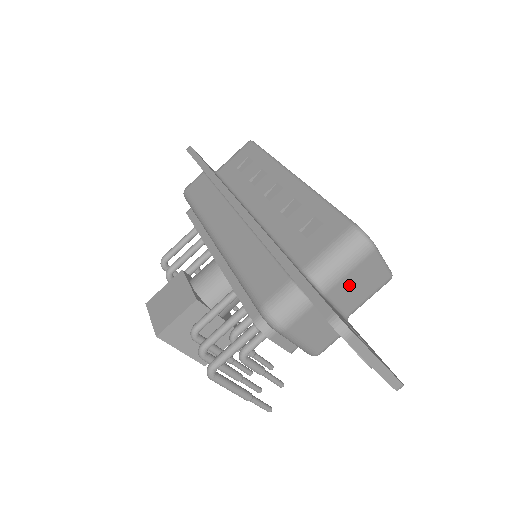
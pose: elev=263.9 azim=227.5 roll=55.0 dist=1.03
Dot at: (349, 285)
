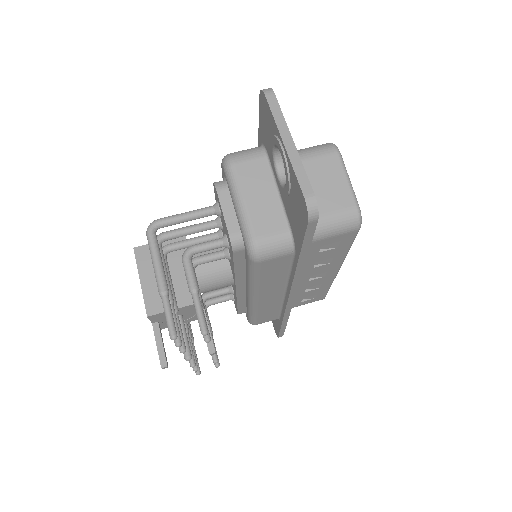
Dot at: occluded
